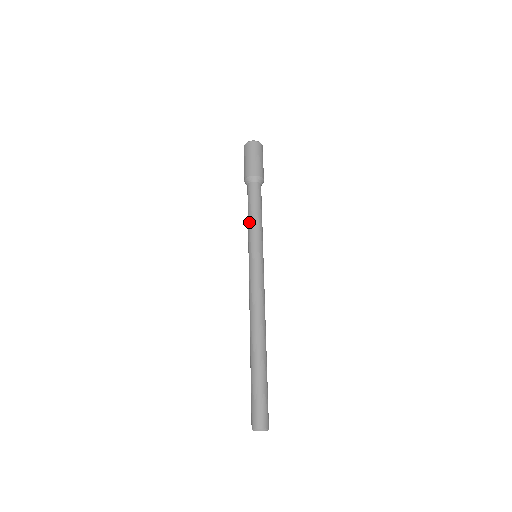
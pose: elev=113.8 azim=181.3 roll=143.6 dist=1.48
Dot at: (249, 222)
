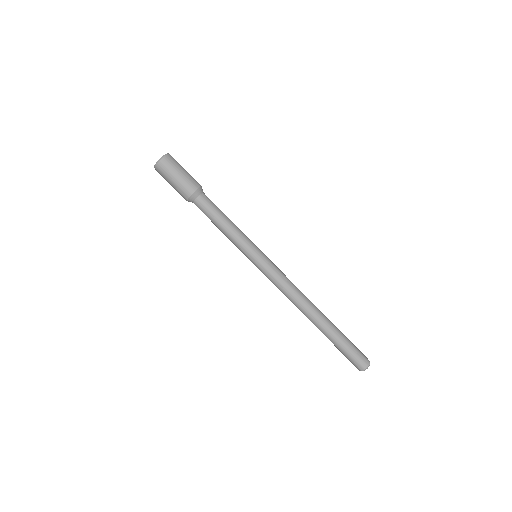
Dot at: (228, 233)
